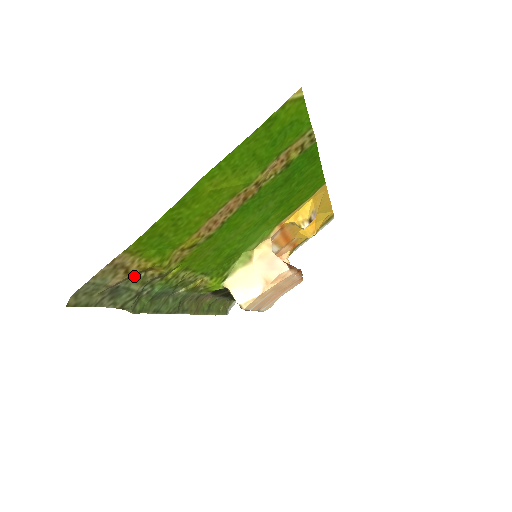
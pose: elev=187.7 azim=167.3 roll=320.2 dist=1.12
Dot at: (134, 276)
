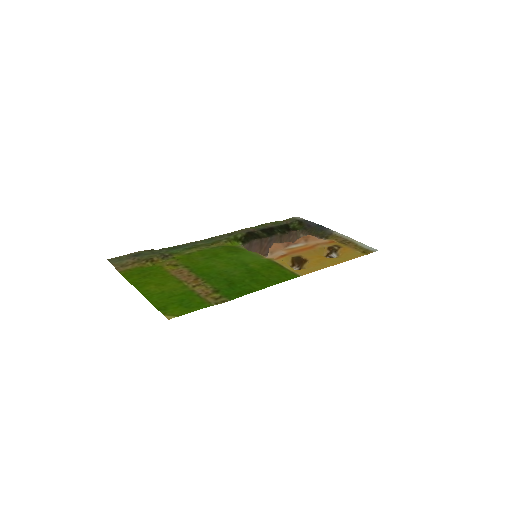
Dot at: (145, 257)
